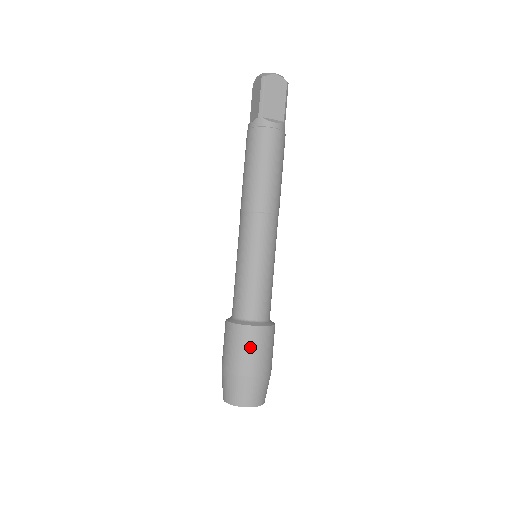
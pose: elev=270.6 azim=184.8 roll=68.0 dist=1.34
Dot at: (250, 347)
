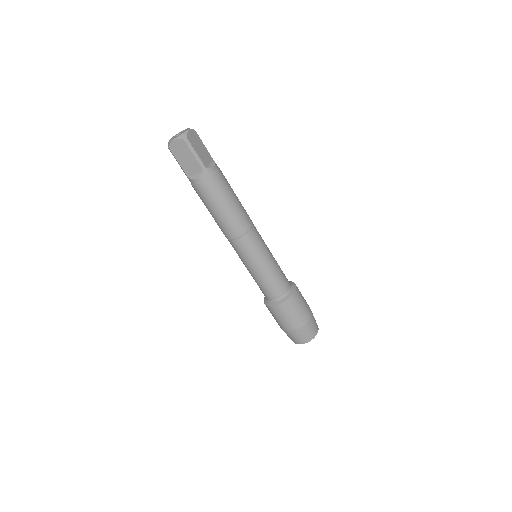
Dot at: (300, 304)
